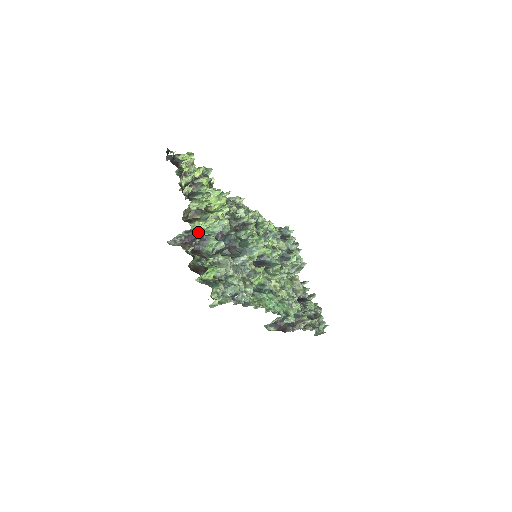
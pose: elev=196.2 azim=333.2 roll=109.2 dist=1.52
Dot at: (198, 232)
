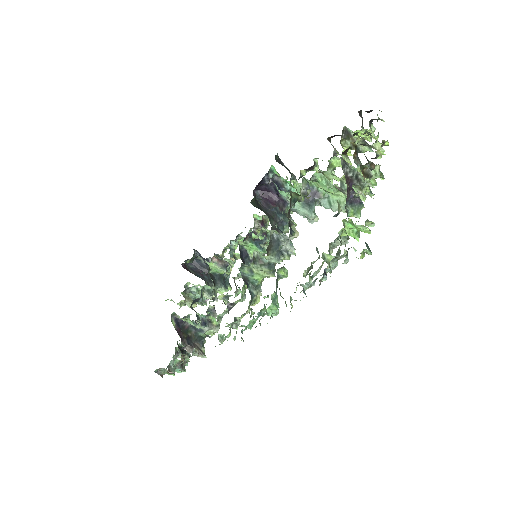
Dot at: occluded
